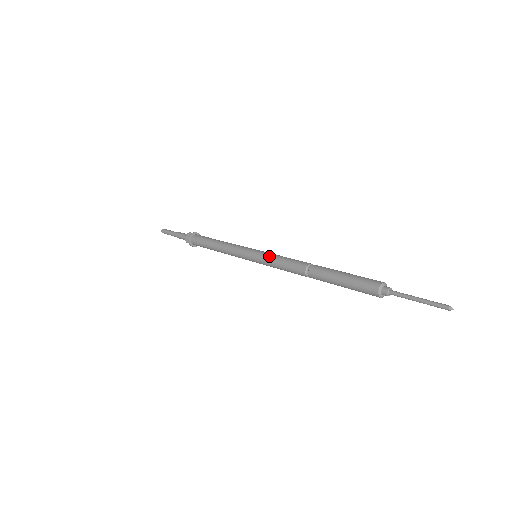
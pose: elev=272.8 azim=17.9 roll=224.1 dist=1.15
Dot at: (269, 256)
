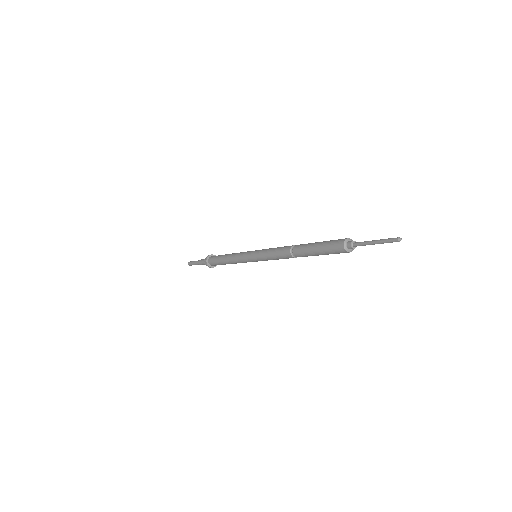
Dot at: (263, 256)
